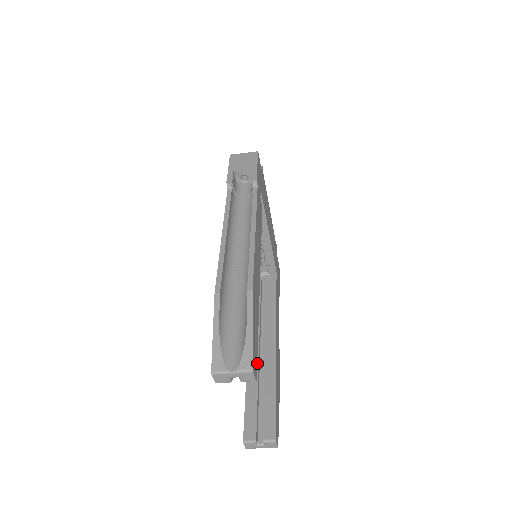
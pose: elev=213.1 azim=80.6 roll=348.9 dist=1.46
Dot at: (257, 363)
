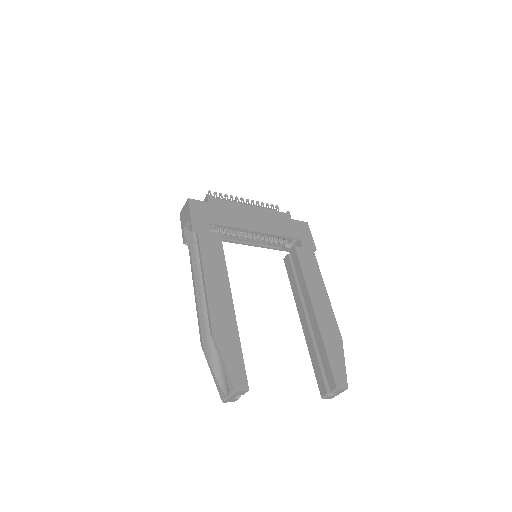
Dot at: (308, 331)
